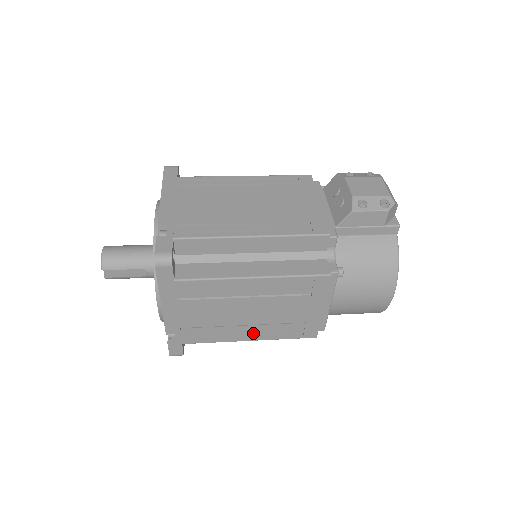
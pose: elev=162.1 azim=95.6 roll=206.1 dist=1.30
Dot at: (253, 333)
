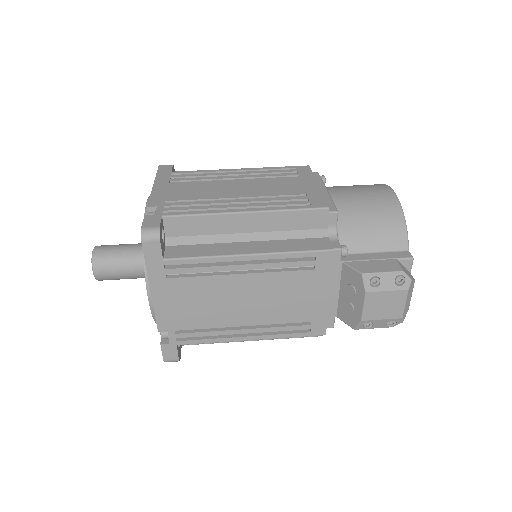
Dot at: occluded
